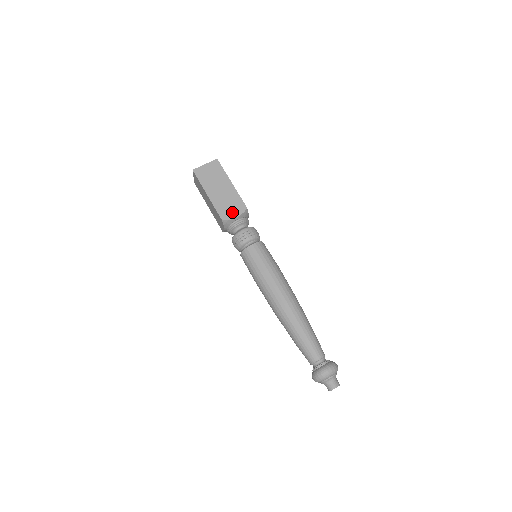
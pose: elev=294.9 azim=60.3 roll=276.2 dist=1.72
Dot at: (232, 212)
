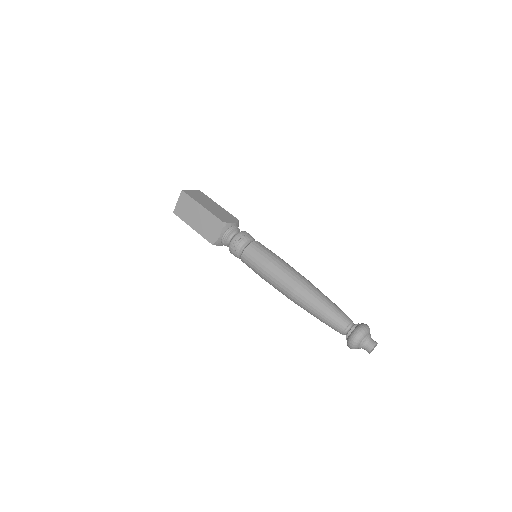
Dot at: (228, 219)
